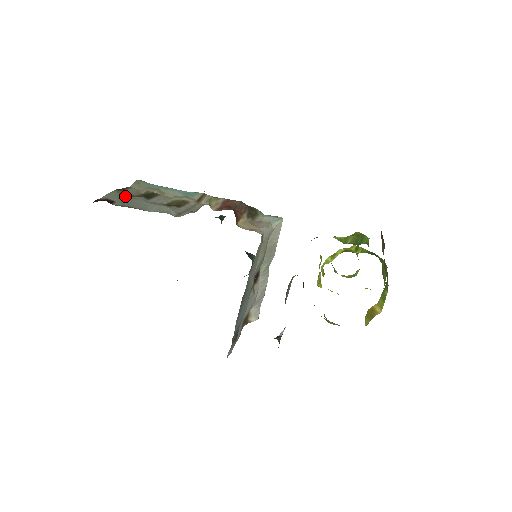
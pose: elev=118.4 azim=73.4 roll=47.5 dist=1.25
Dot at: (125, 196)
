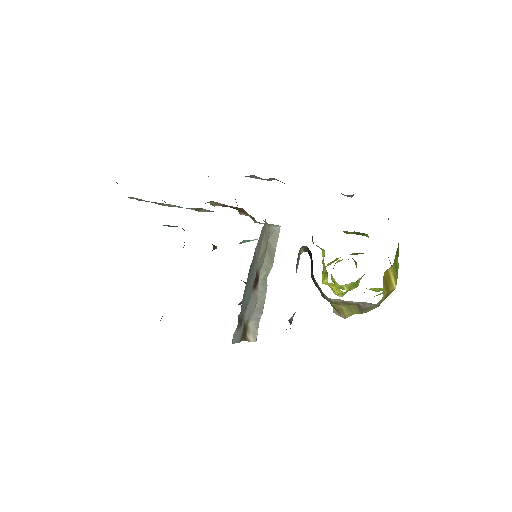
Dot at: occluded
